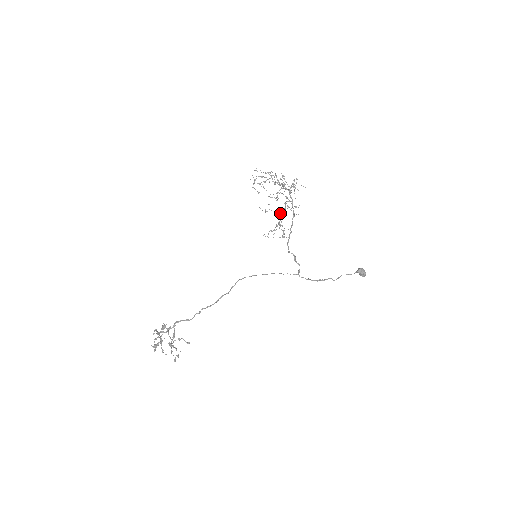
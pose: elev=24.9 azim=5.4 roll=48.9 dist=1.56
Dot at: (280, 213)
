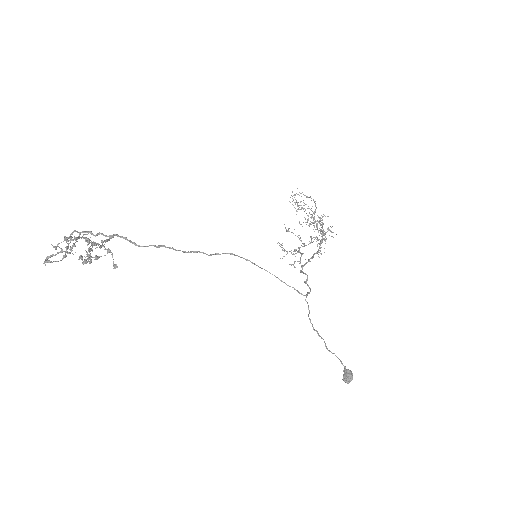
Dot at: occluded
